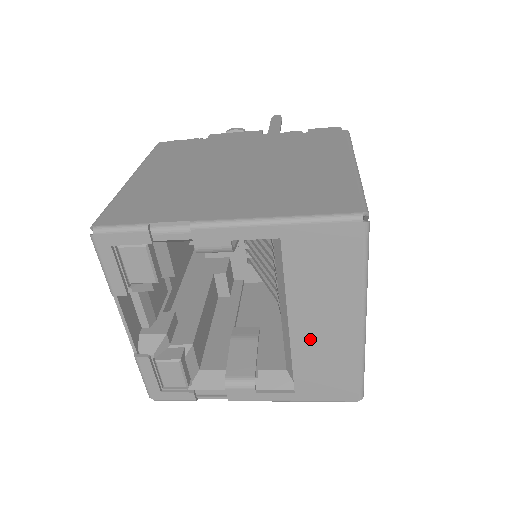
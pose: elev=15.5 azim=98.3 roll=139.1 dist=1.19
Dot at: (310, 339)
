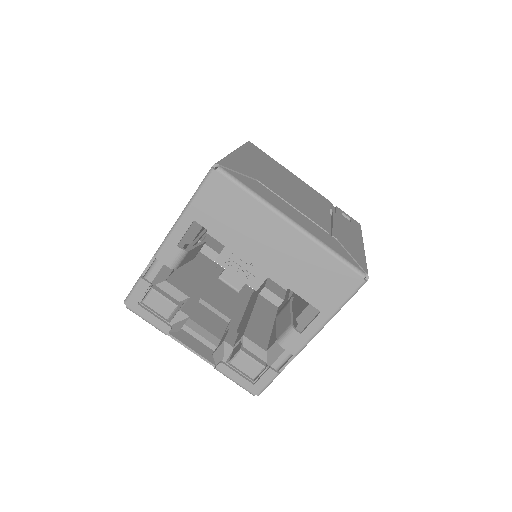
Dot at: (280, 264)
